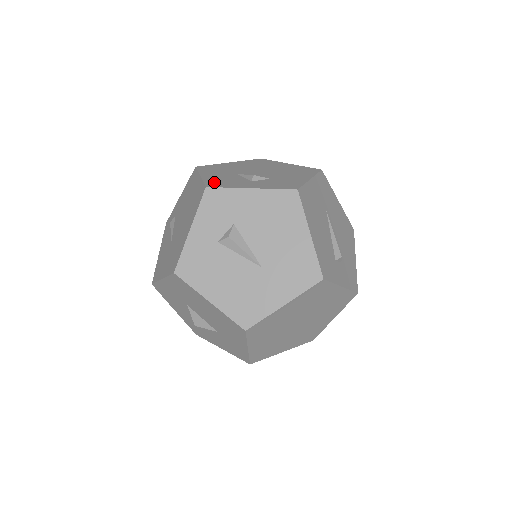
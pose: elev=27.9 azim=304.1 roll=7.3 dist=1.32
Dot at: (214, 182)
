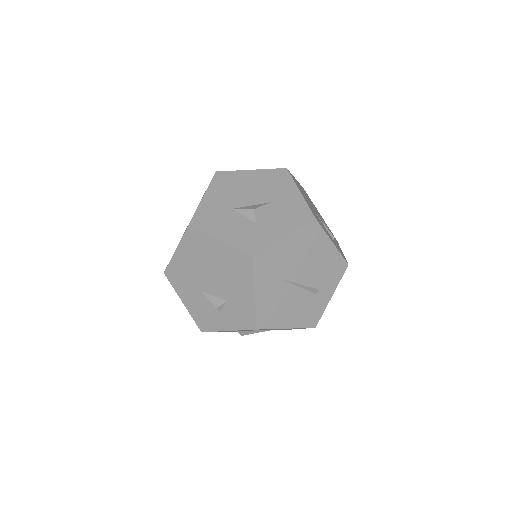
Dot at: (199, 320)
